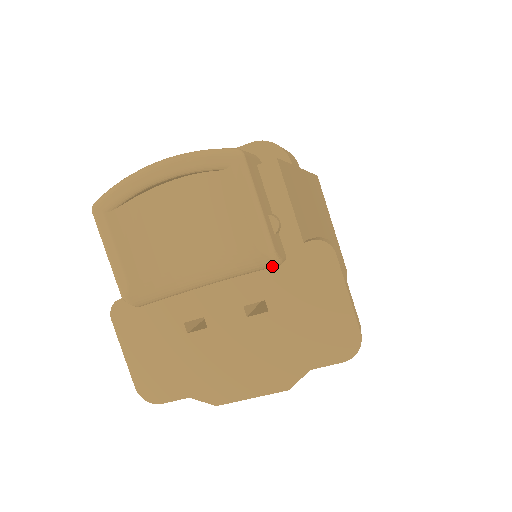
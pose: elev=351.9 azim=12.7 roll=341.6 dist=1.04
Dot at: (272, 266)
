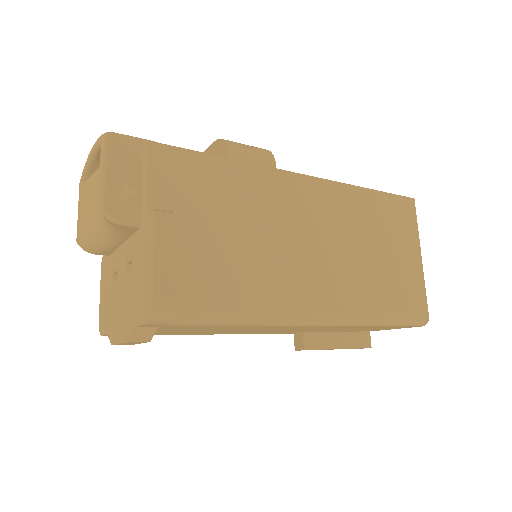
Dot at: (116, 225)
